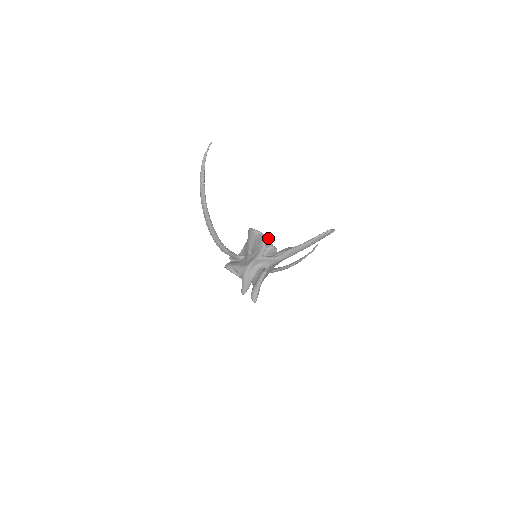
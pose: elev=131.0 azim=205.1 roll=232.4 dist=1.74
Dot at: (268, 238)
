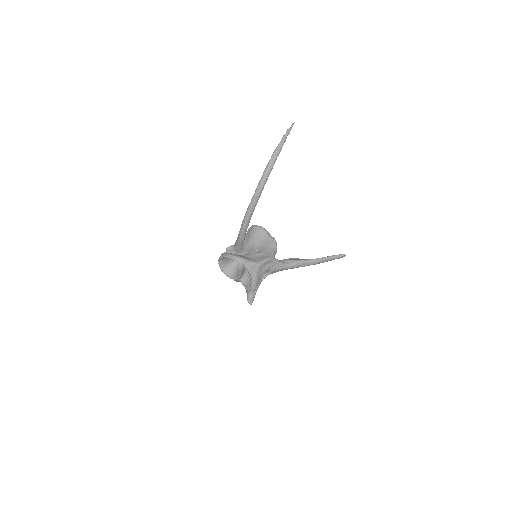
Dot at: occluded
